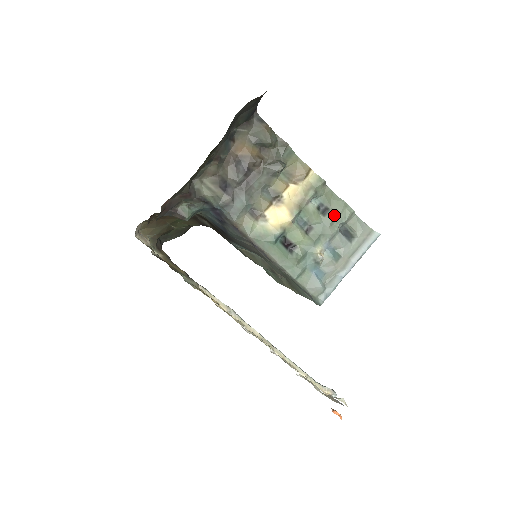
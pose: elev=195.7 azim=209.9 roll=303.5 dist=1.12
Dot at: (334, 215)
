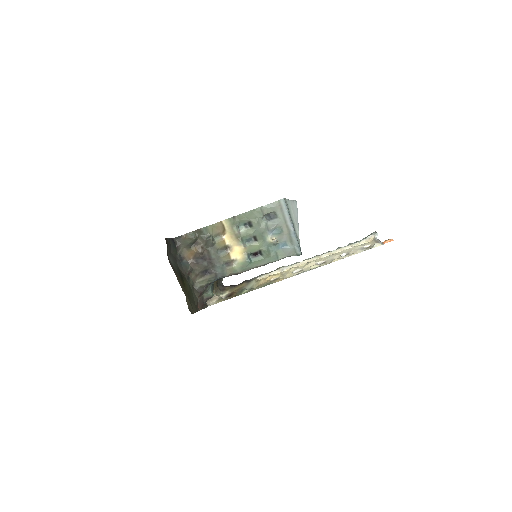
Dot at: (255, 221)
